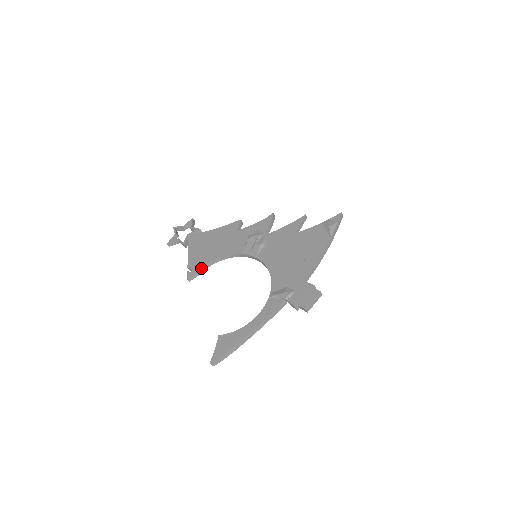
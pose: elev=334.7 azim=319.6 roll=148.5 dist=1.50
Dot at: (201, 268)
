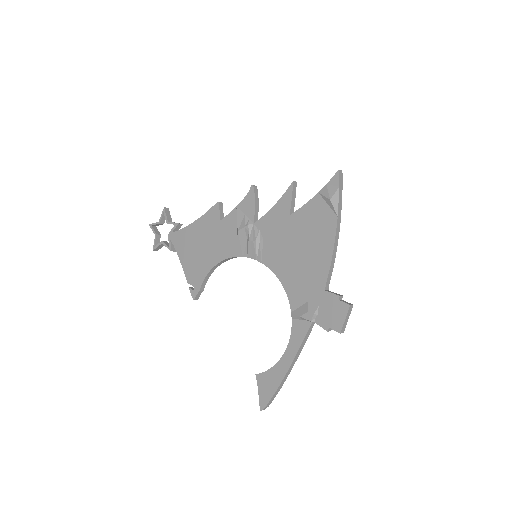
Dot at: (202, 283)
